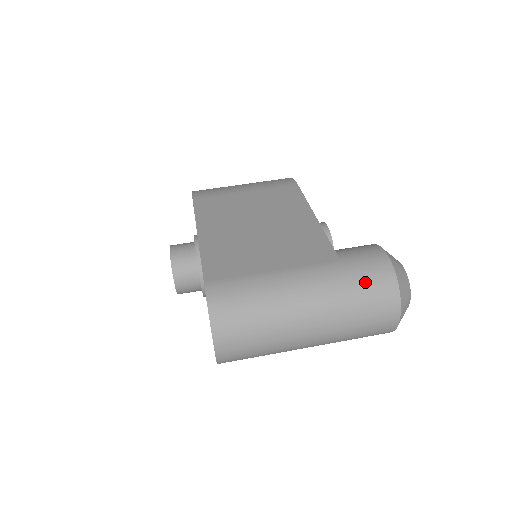
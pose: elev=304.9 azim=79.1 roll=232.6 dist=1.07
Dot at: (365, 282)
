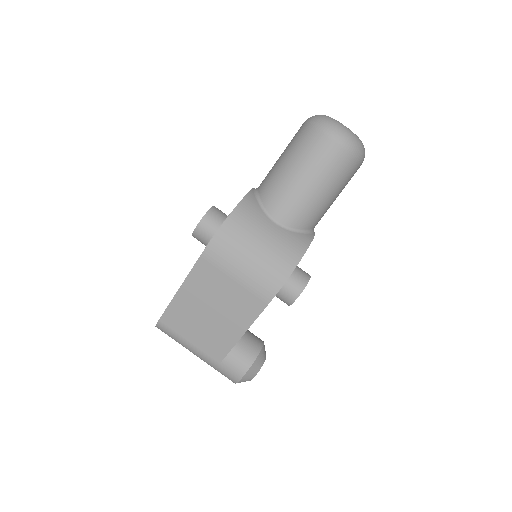
Dot at: (222, 374)
